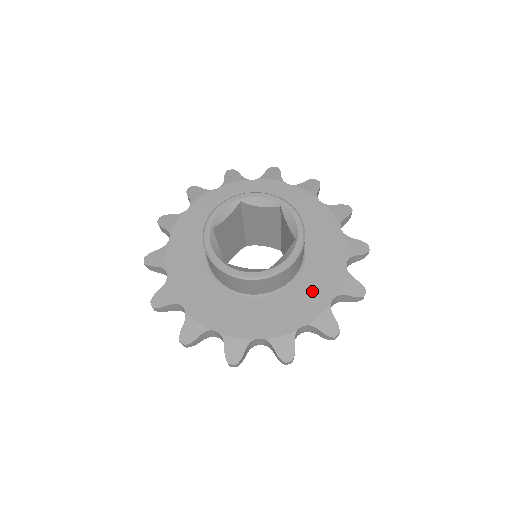
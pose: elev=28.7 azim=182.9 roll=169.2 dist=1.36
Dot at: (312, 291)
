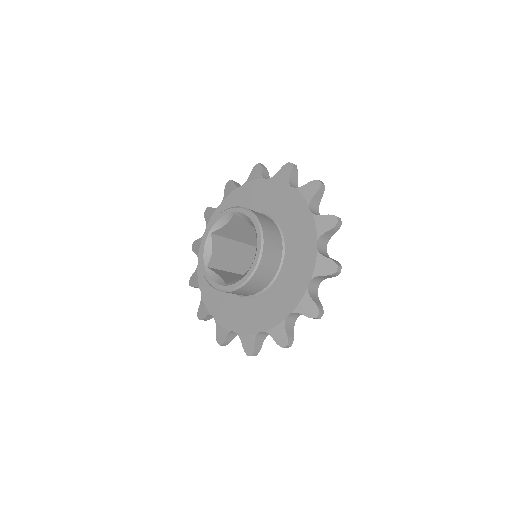
Dot at: (300, 251)
